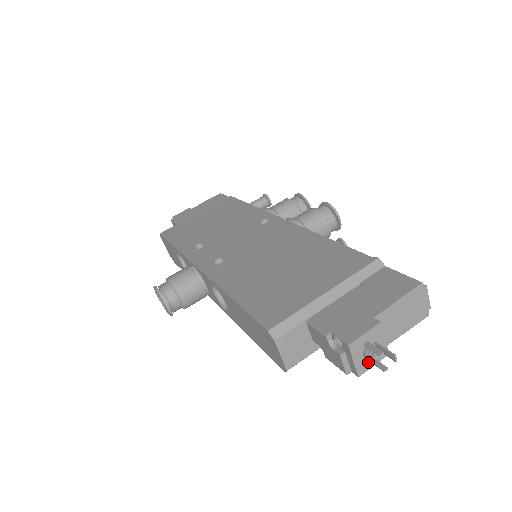
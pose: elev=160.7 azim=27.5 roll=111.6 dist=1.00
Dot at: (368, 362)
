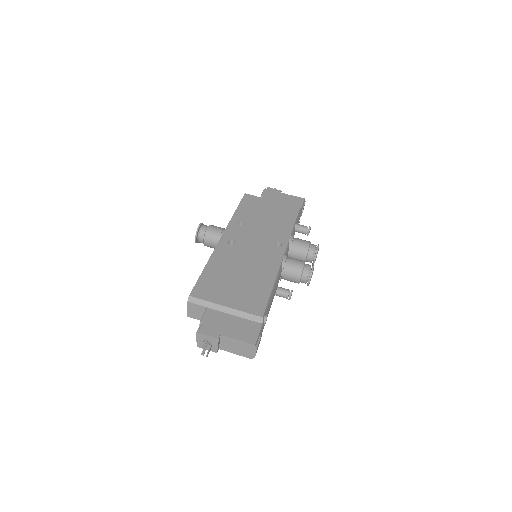
Dot at: (205, 346)
